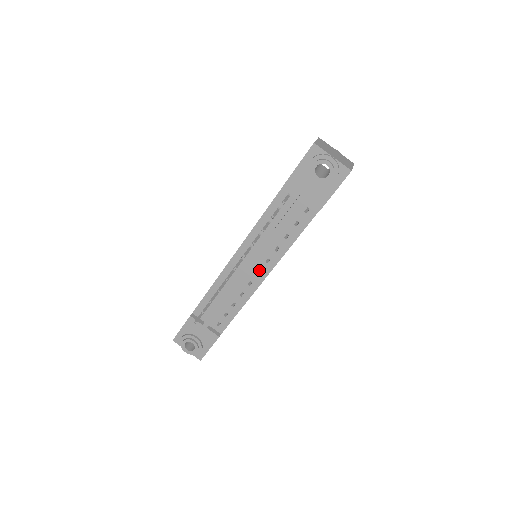
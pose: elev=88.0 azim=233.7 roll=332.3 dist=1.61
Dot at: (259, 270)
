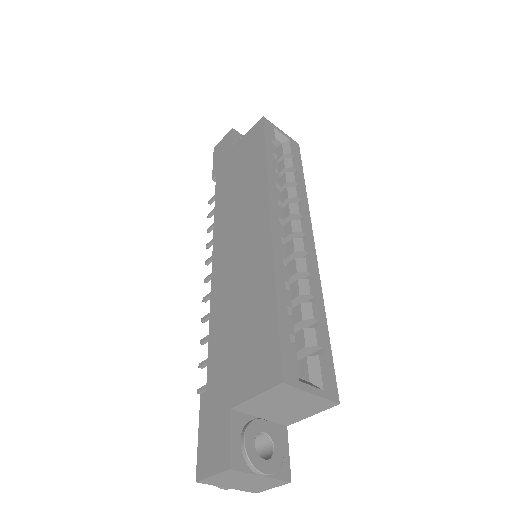
Dot at: occluded
